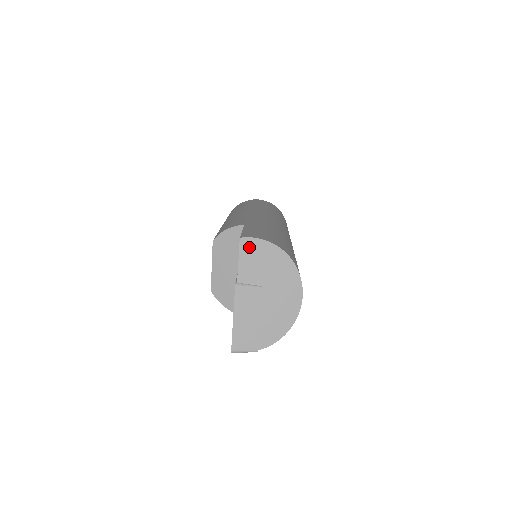
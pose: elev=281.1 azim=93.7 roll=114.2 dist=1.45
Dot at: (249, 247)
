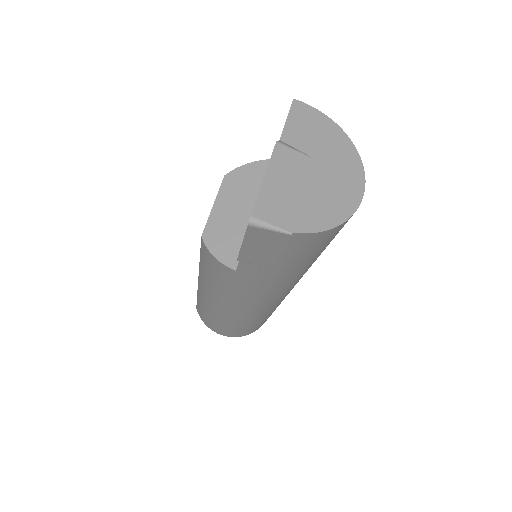
Dot at: (303, 112)
